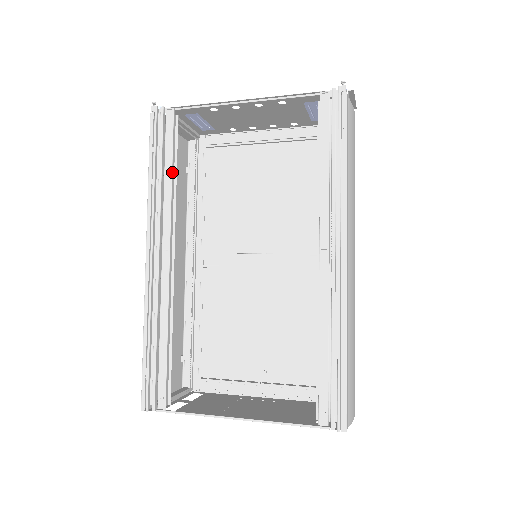
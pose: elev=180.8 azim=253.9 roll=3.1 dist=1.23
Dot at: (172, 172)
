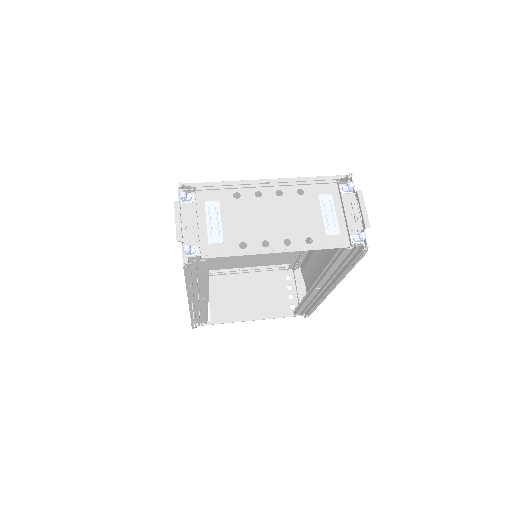
Dot at: (206, 279)
